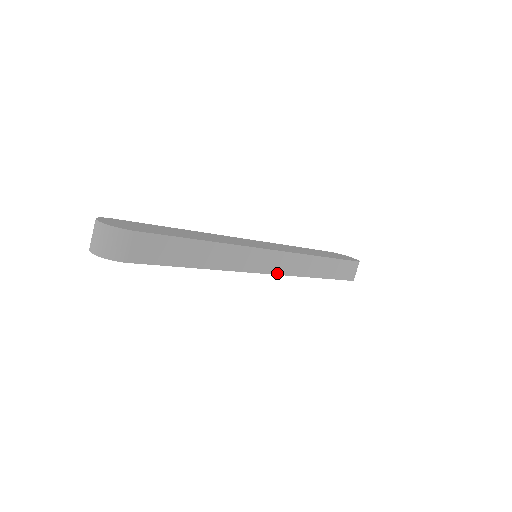
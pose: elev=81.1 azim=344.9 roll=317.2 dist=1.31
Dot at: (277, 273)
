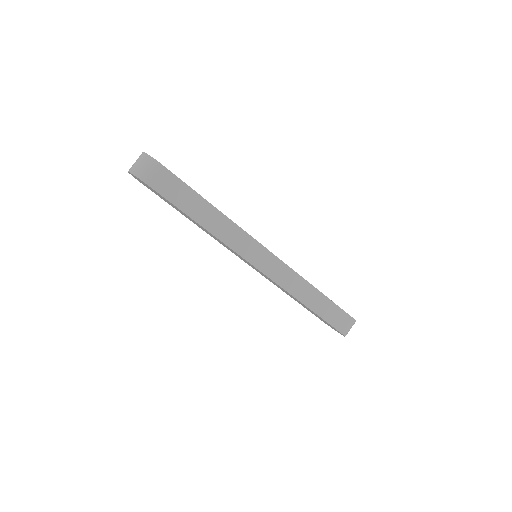
Dot at: (267, 274)
